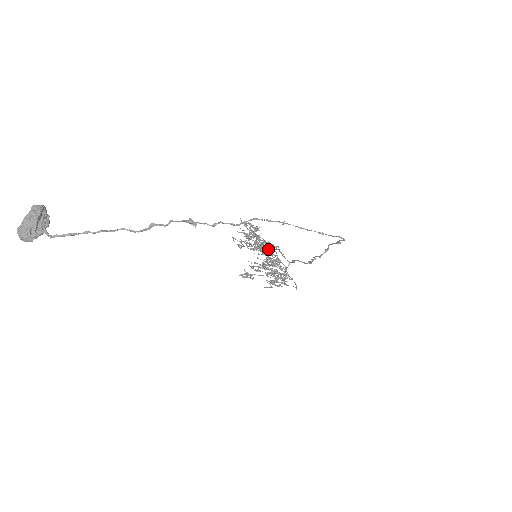
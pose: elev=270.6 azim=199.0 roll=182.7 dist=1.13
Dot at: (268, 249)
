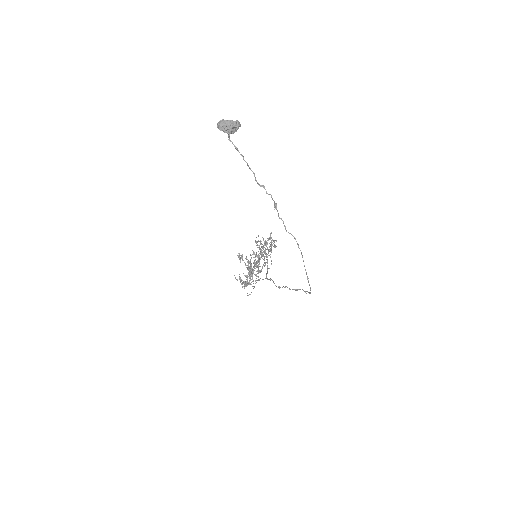
Dot at: (267, 260)
